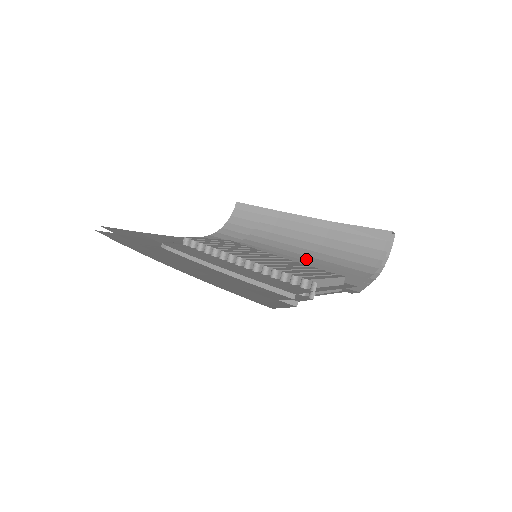
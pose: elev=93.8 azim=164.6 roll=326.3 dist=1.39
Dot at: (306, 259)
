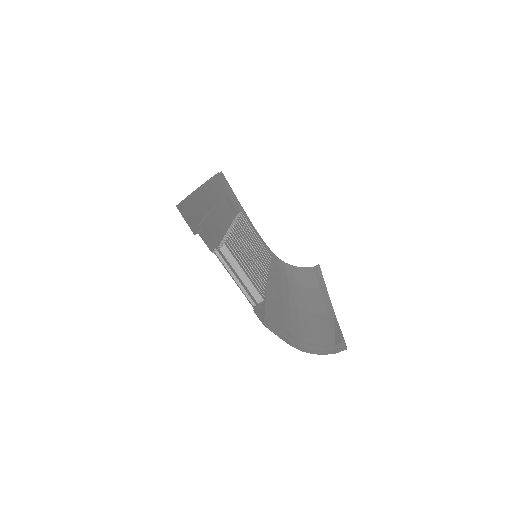
Dot at: (284, 301)
